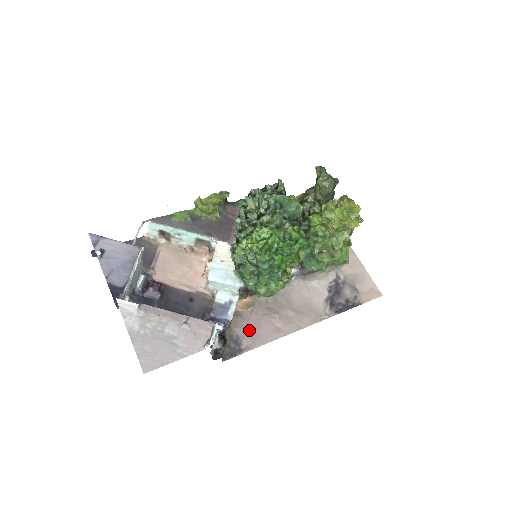
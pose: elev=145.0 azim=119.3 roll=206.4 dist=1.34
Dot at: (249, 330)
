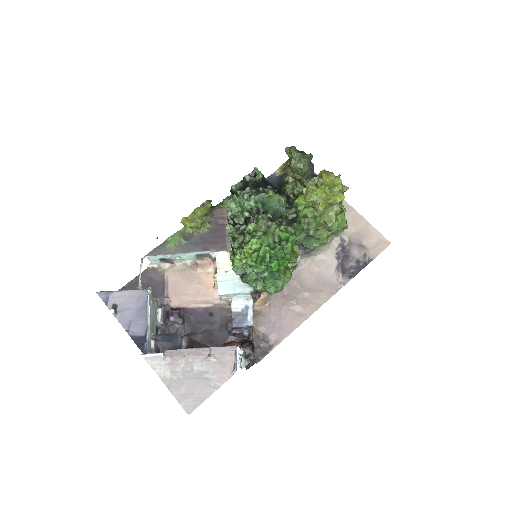
Dot at: (272, 325)
